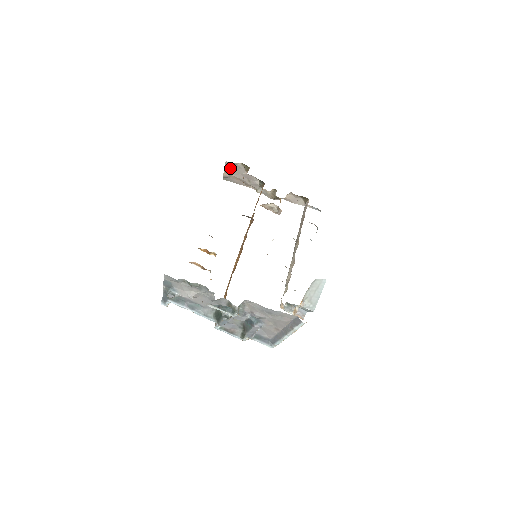
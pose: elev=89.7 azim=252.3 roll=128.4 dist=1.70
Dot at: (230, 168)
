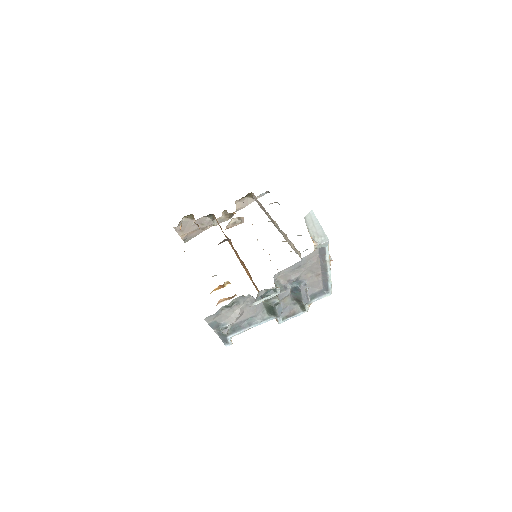
Dot at: (180, 227)
